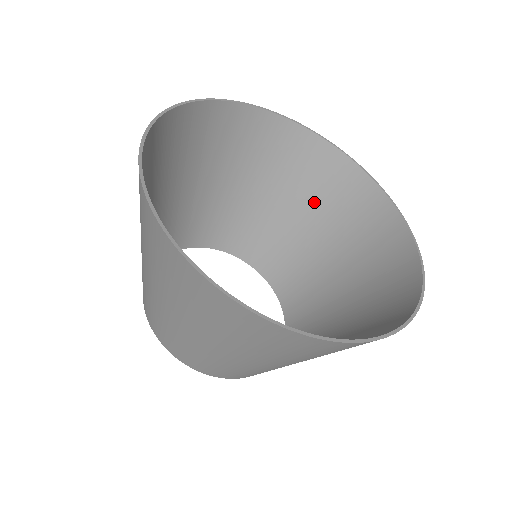
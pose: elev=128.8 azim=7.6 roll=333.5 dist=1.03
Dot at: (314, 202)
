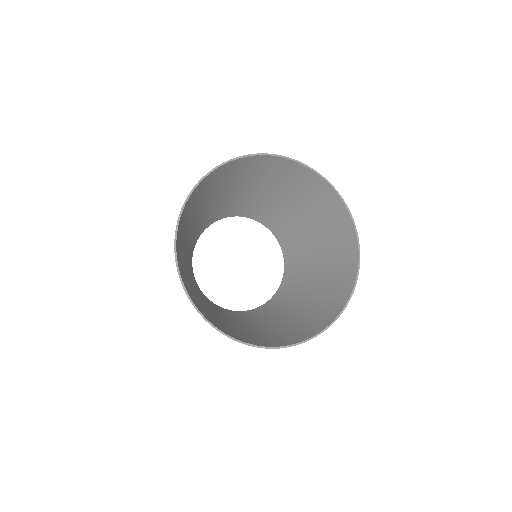
Dot at: (275, 184)
